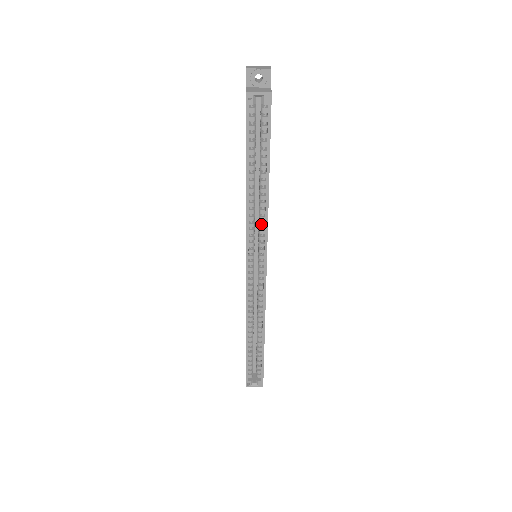
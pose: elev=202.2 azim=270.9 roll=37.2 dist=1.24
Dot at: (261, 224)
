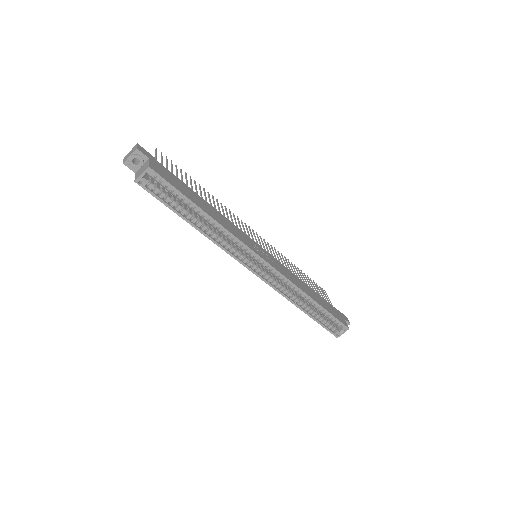
Dot at: (233, 241)
